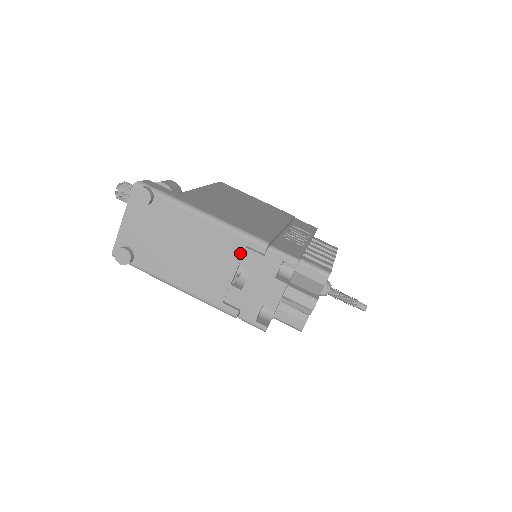
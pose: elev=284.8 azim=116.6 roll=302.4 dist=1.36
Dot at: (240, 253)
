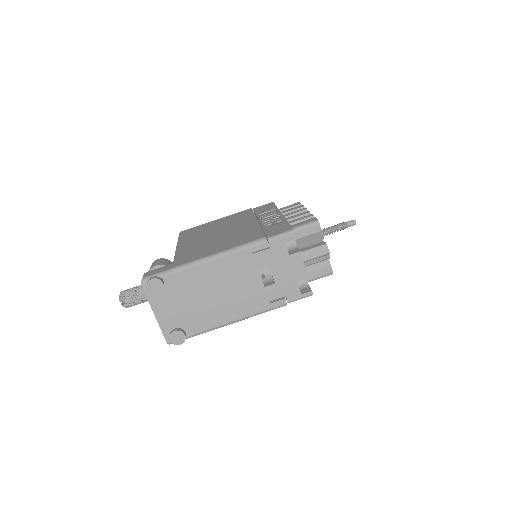
Dot at: (253, 261)
